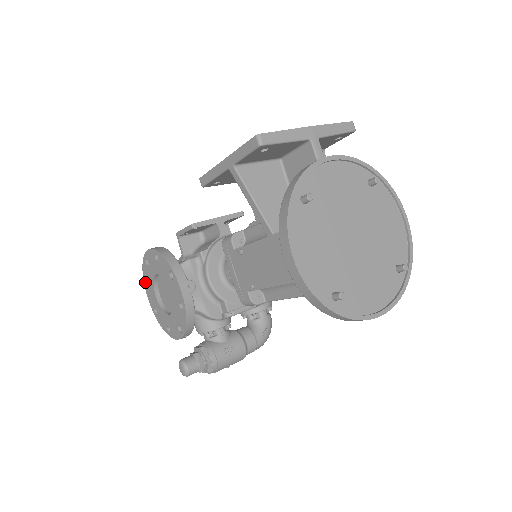
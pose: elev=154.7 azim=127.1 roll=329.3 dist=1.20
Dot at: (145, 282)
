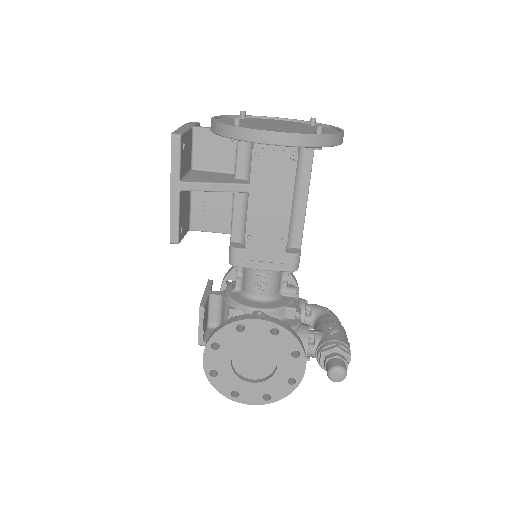
Dot at: (231, 397)
